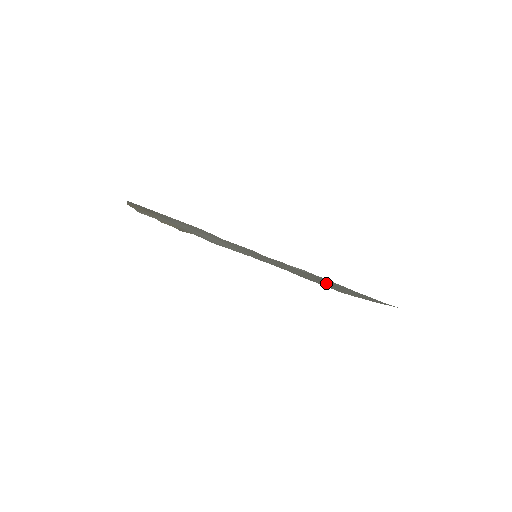
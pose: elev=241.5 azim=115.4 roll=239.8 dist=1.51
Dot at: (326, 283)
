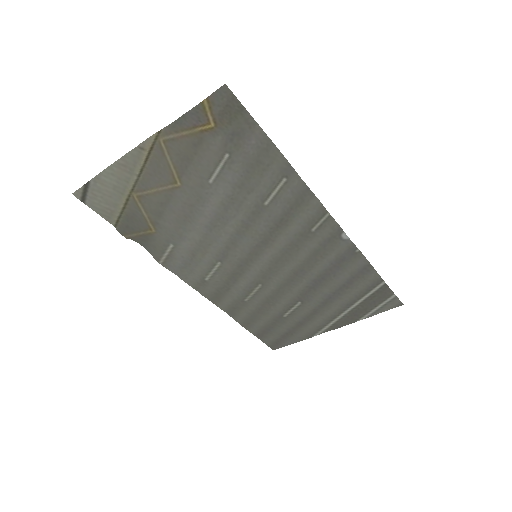
Dot at: (311, 302)
